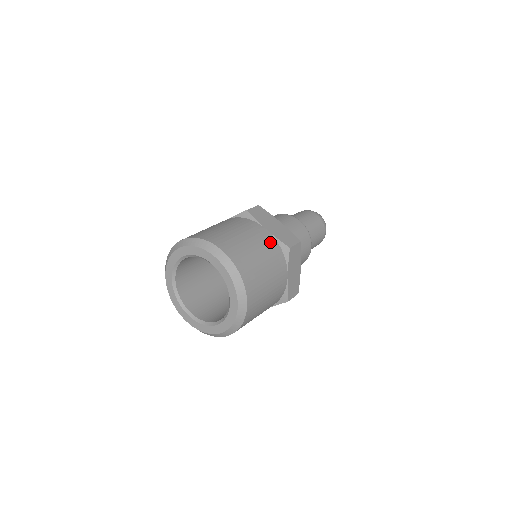
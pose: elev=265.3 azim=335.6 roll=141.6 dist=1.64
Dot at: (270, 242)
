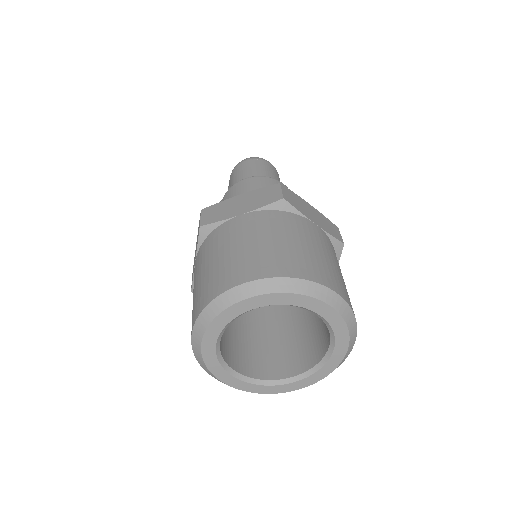
Dot at: (262, 218)
